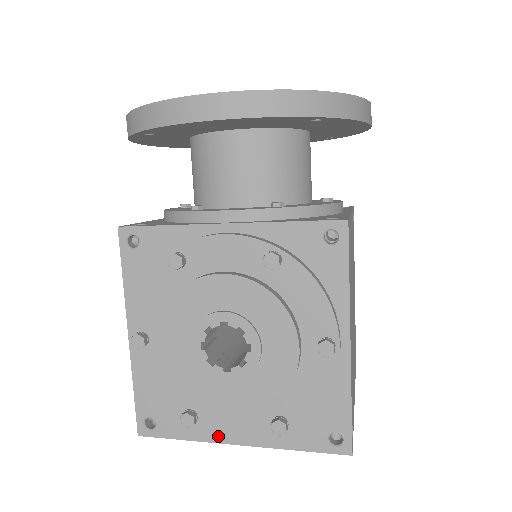
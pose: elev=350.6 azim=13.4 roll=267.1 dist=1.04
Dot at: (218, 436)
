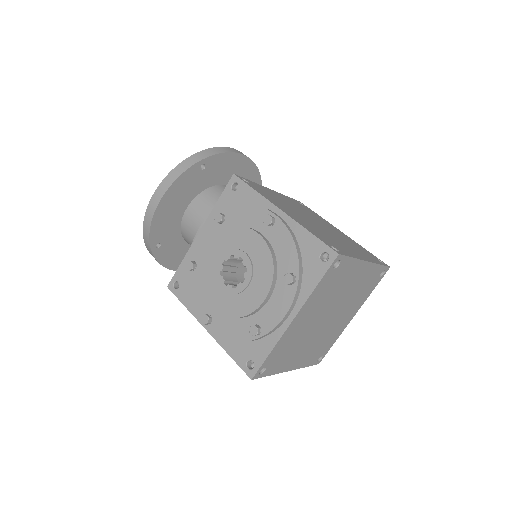
Dot at: (276, 323)
